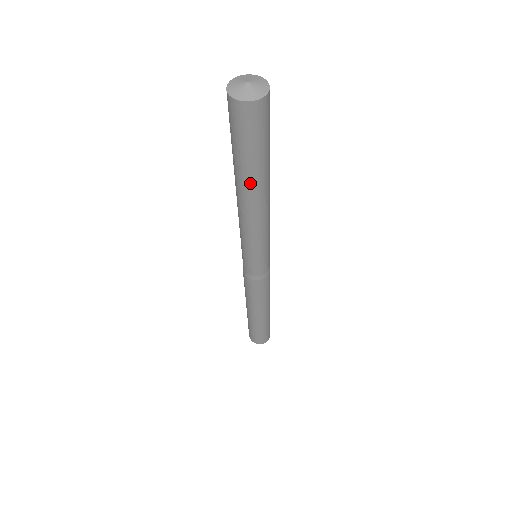
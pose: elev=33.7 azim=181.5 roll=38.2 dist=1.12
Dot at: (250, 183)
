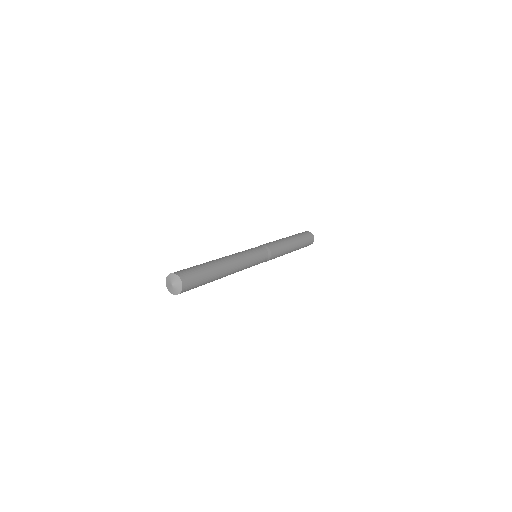
Dot at: occluded
